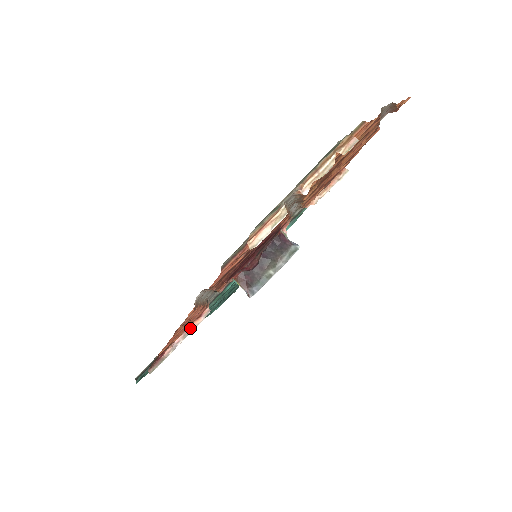
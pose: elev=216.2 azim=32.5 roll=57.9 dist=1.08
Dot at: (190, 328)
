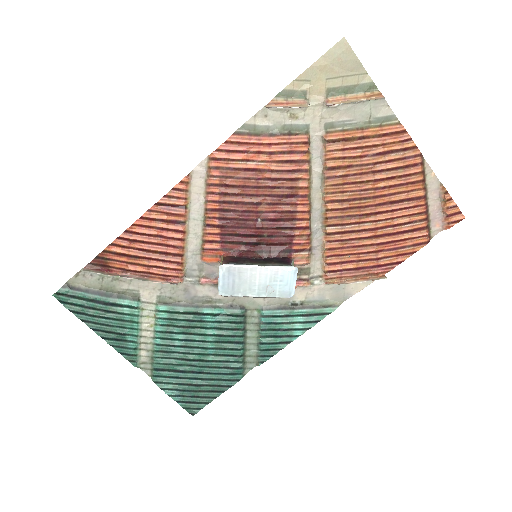
Dot at: (149, 279)
